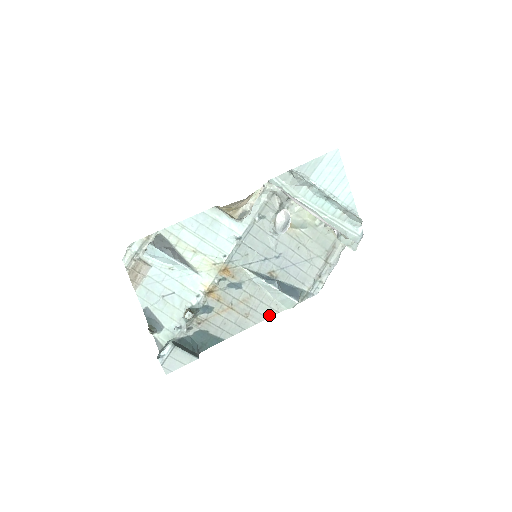
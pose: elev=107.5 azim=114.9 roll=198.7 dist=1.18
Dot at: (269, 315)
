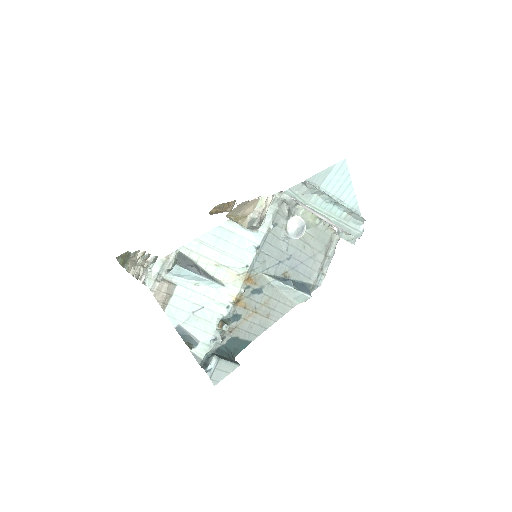
Dot at: (285, 312)
